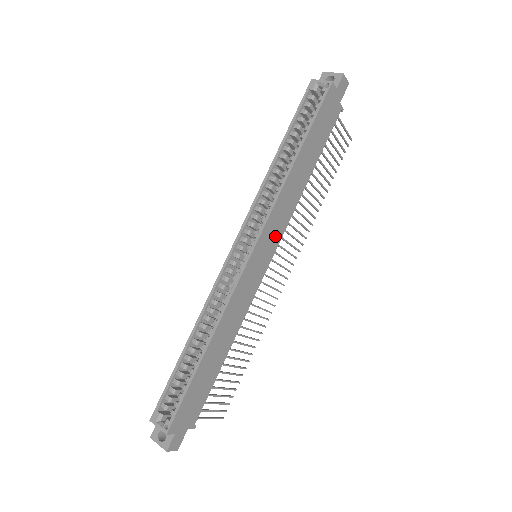
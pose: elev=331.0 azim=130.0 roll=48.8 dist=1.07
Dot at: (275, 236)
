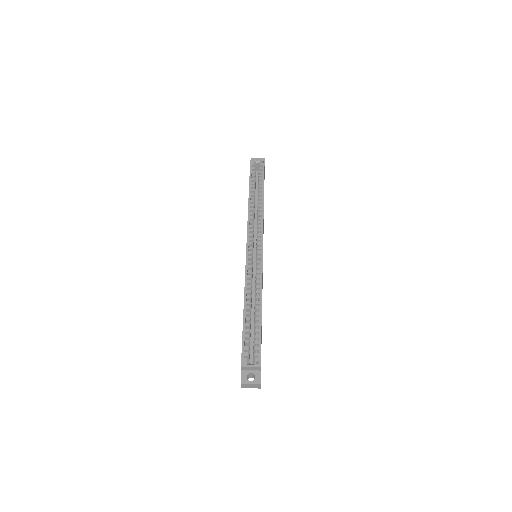
Dot at: occluded
